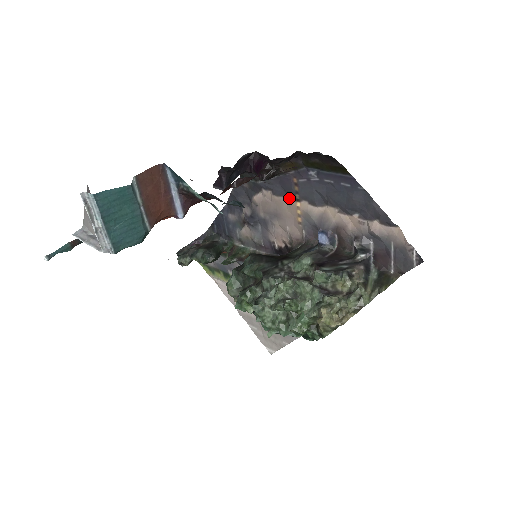
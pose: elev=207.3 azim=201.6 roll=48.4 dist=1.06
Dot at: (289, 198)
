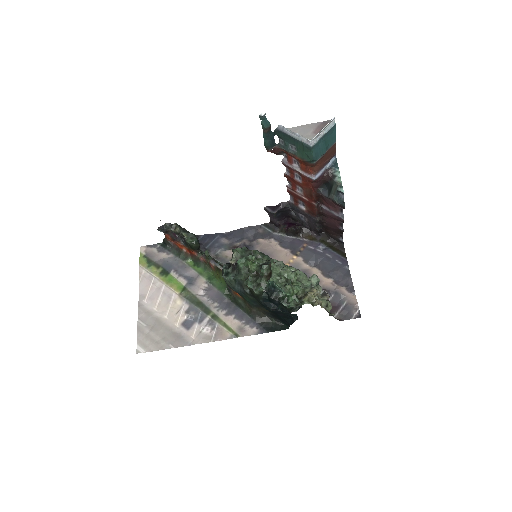
Dot at: (290, 251)
